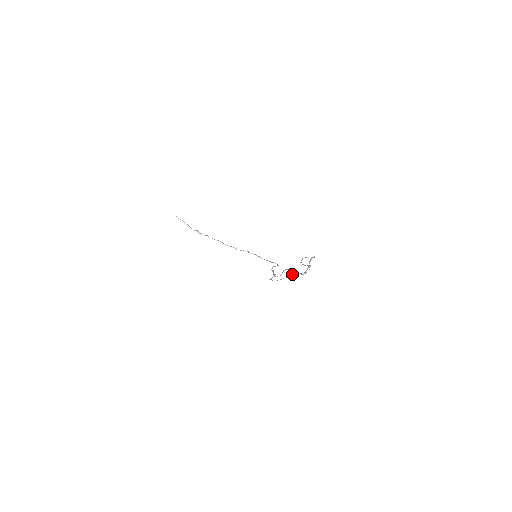
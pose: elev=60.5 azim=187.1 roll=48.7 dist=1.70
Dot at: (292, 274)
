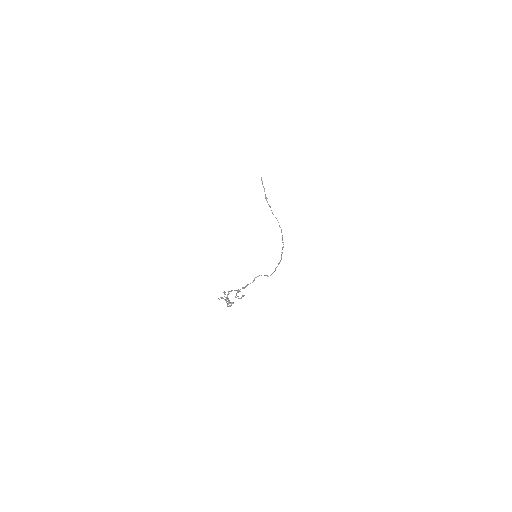
Dot at: (240, 298)
